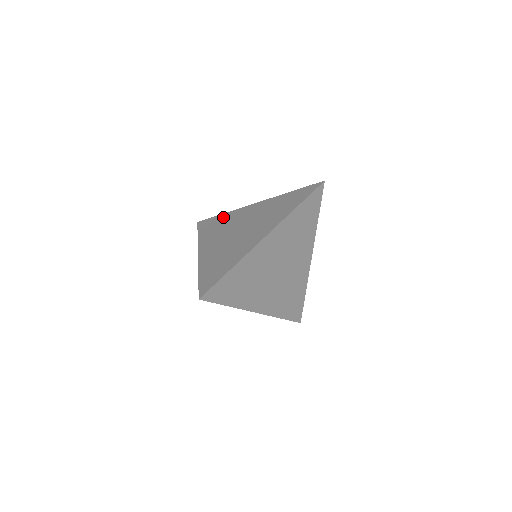
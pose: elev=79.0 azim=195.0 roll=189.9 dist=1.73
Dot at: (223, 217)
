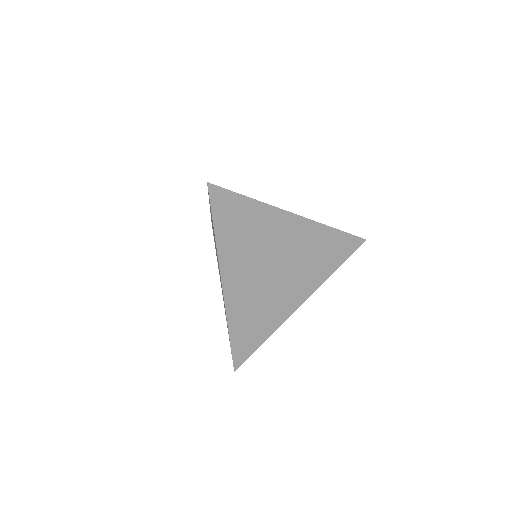
Dot at: (212, 227)
